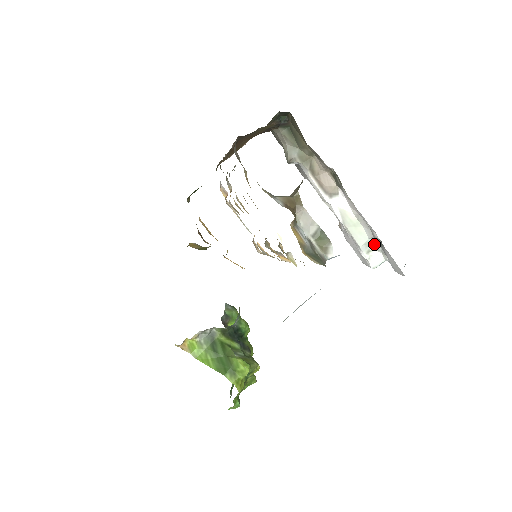
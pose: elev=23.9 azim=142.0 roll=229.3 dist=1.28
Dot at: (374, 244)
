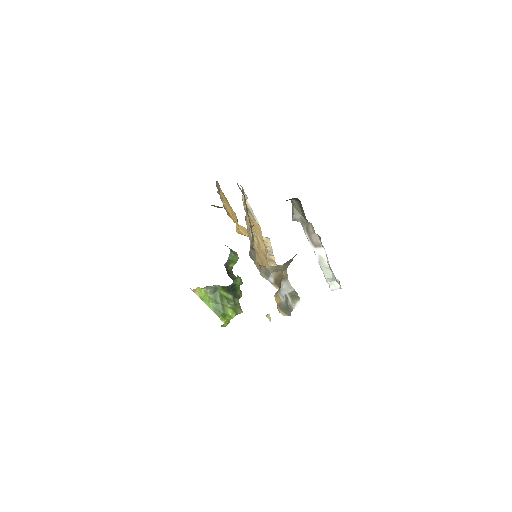
Dot at: occluded
